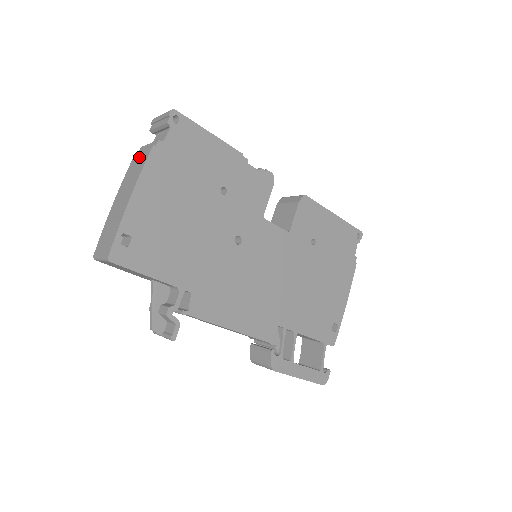
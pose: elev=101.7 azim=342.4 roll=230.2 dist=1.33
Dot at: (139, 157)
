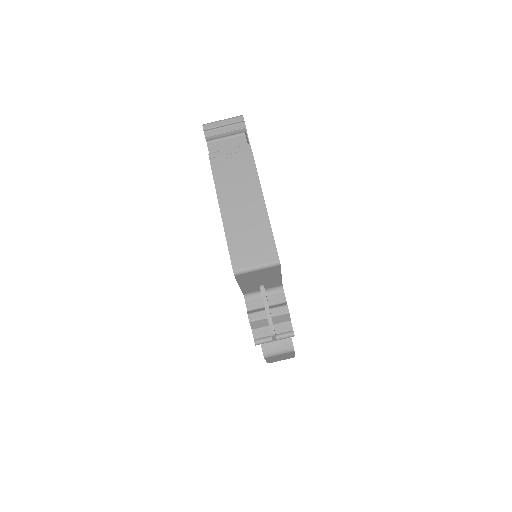
Dot at: (230, 162)
